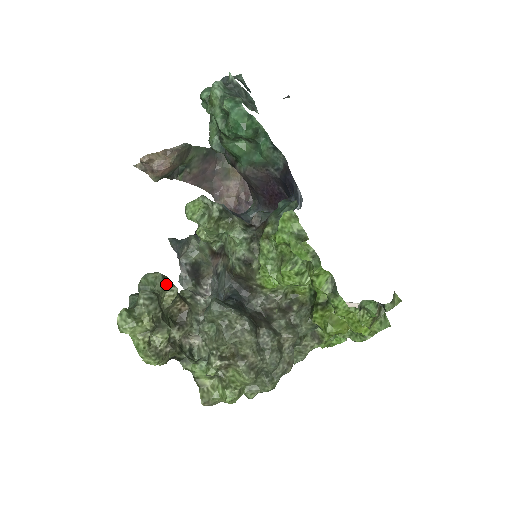
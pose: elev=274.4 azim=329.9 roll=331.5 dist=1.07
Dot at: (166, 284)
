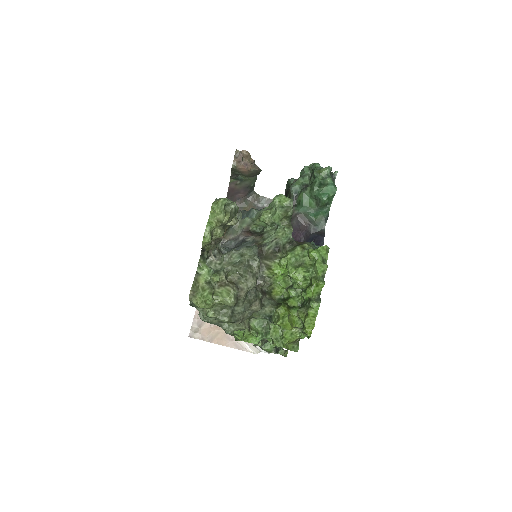
Dot at: occluded
